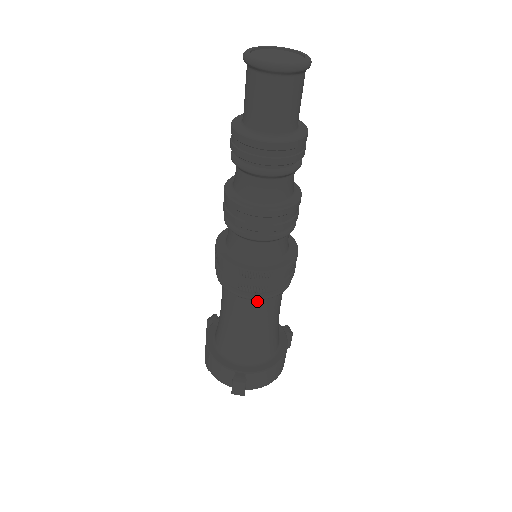
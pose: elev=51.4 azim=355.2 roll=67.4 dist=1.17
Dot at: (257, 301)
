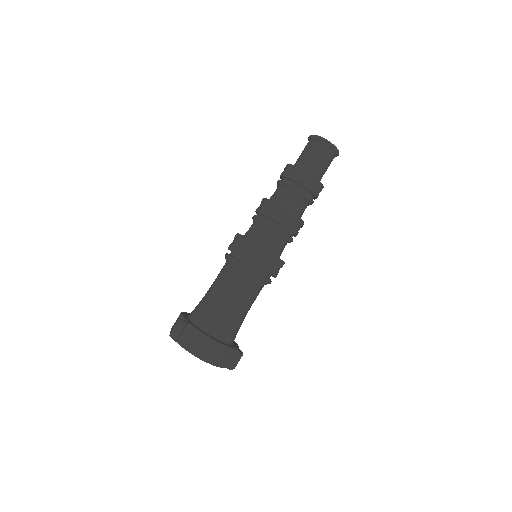
Dot at: (235, 269)
